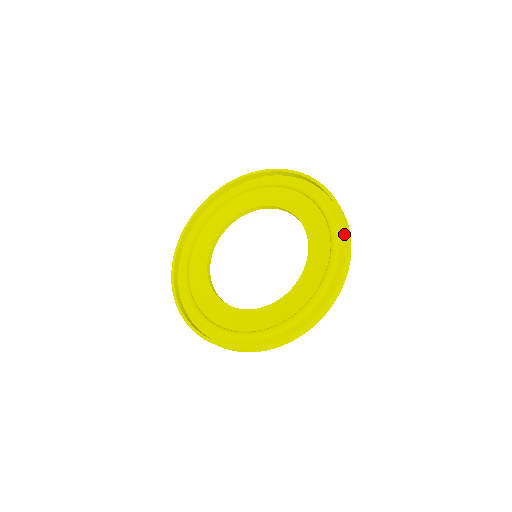
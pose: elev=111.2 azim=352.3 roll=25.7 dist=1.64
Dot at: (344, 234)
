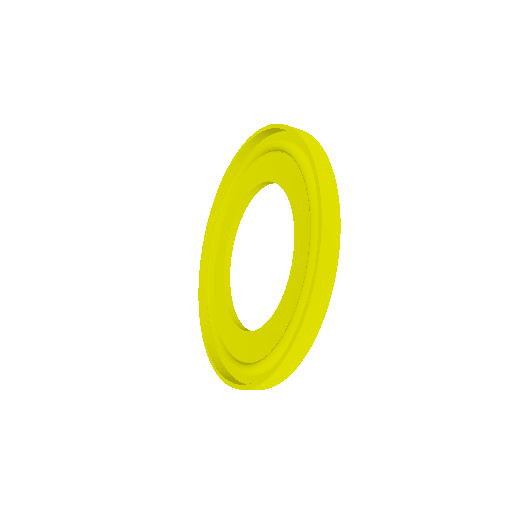
Dot at: occluded
